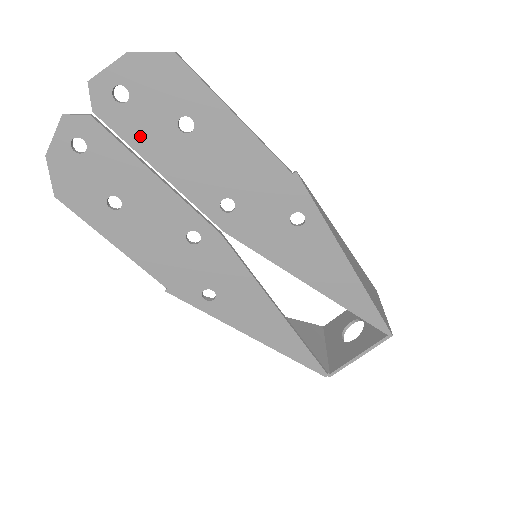
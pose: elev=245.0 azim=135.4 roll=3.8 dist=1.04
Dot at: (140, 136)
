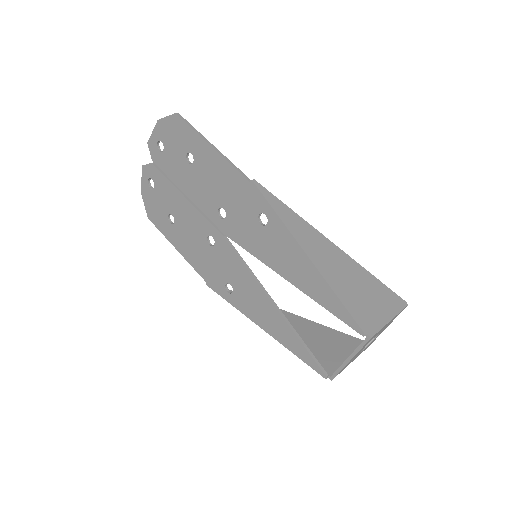
Dot at: (173, 171)
